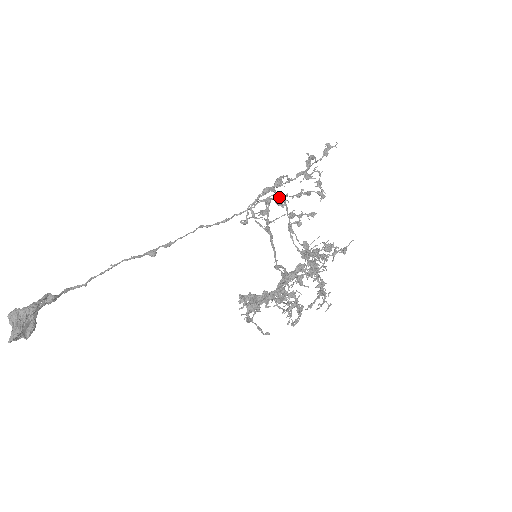
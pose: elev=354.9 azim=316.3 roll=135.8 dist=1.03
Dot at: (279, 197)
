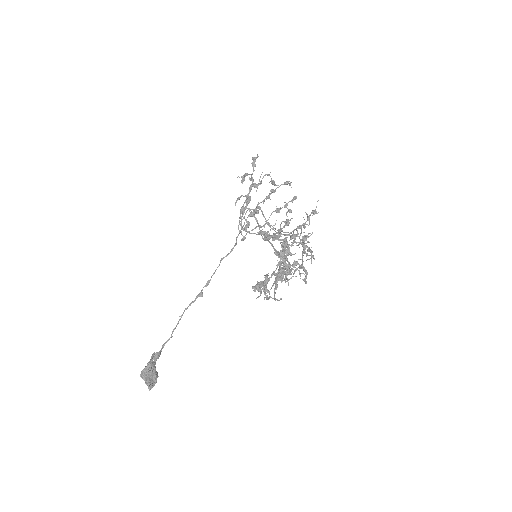
Dot at: (251, 209)
